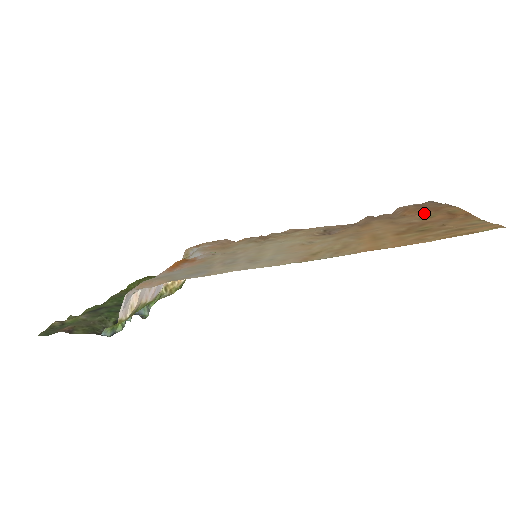
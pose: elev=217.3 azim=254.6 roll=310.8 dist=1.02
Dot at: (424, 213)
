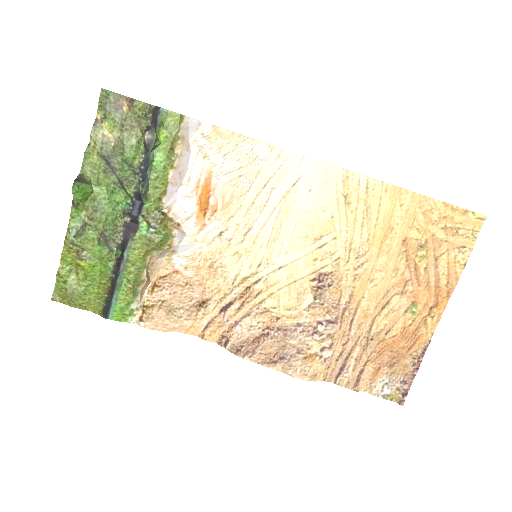
Dot at: (404, 331)
